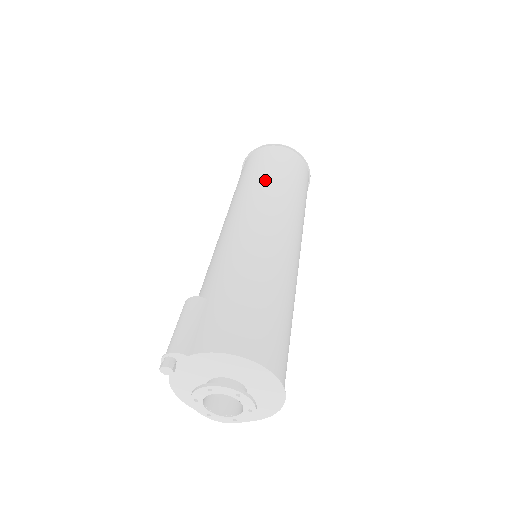
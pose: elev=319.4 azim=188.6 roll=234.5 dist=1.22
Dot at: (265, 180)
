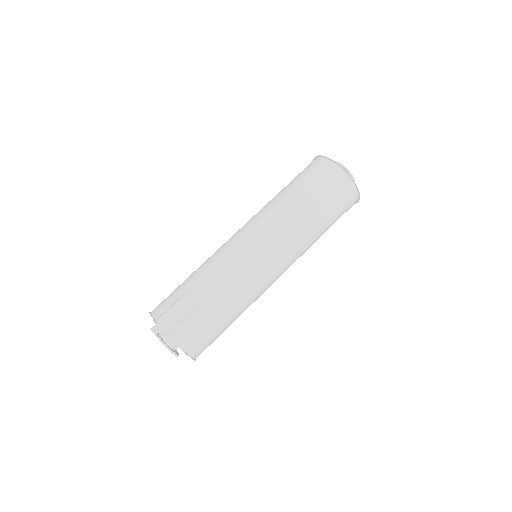
Dot at: (312, 224)
